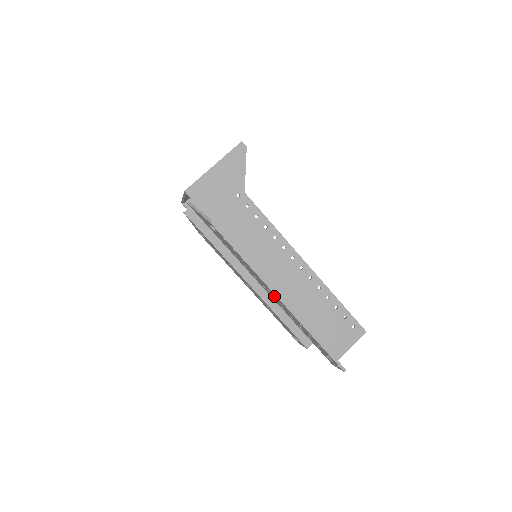
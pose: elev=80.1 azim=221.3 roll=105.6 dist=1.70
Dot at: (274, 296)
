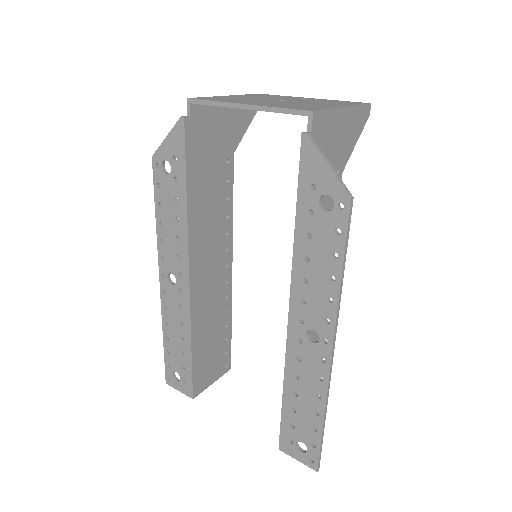
Dot at: (316, 343)
